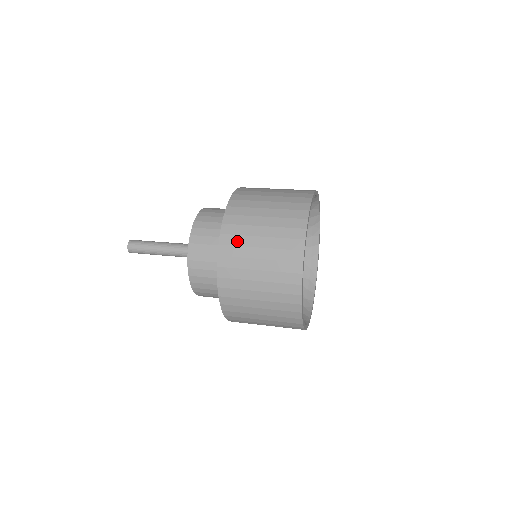
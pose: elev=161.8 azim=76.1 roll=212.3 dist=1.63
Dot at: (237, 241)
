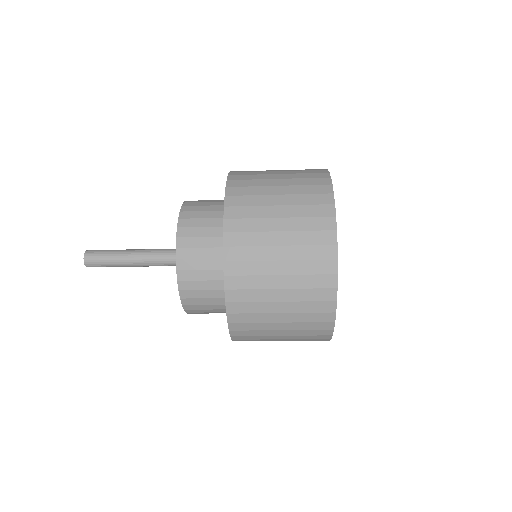
Dot at: (248, 240)
